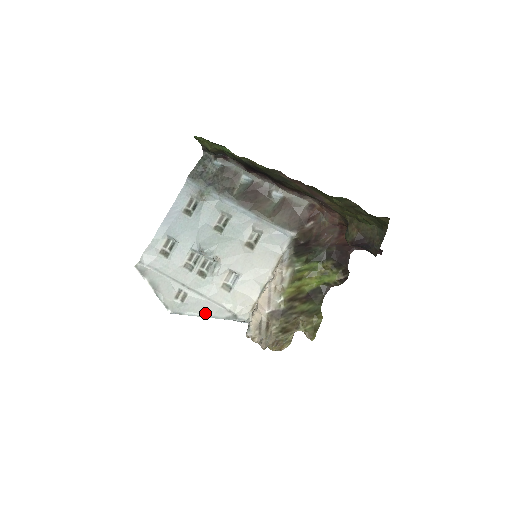
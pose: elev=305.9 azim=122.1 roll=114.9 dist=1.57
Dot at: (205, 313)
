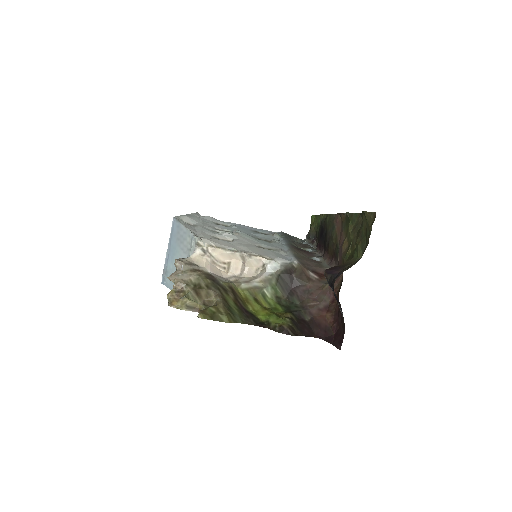
Dot at: (187, 226)
